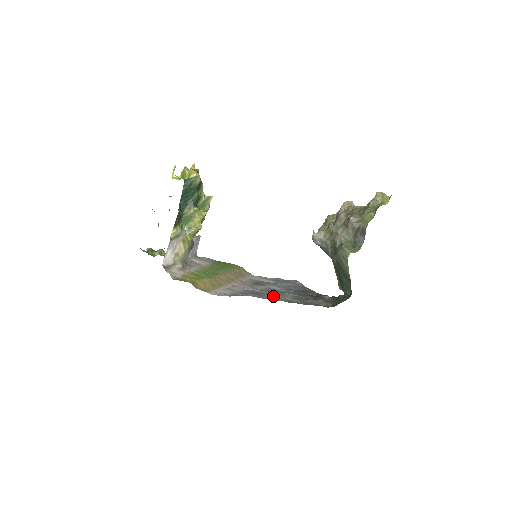
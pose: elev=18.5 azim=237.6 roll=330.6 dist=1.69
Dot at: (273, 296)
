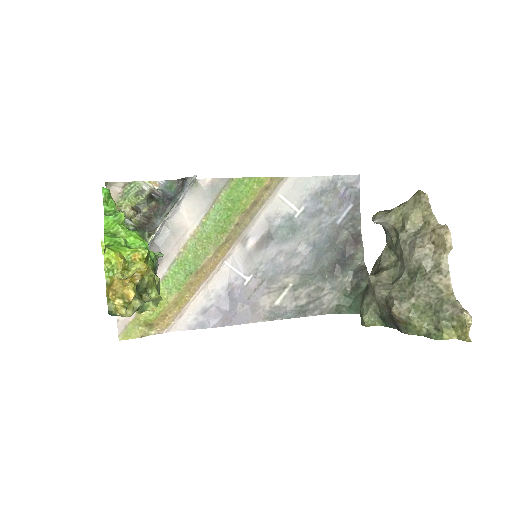
Dot at: (259, 300)
